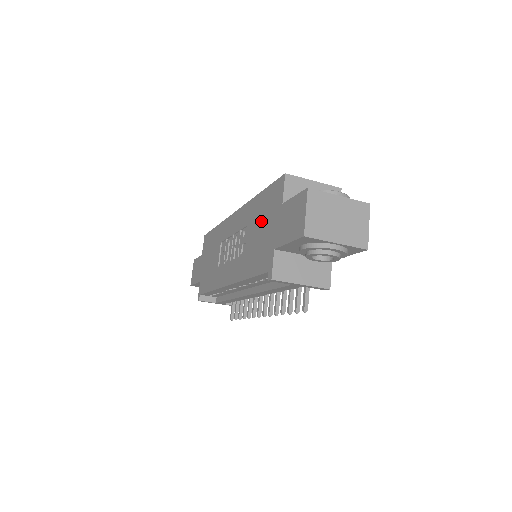
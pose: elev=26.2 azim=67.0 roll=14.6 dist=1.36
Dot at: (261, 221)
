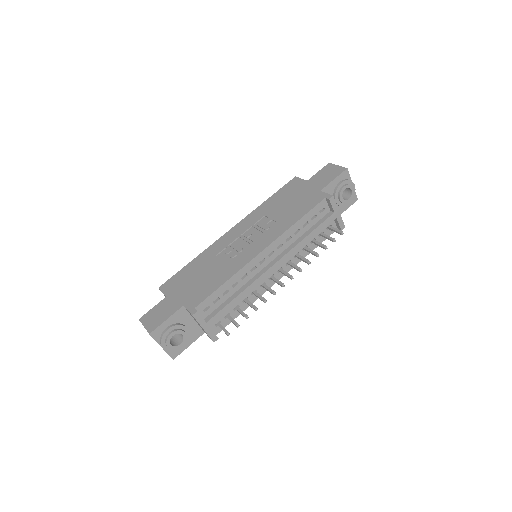
Dot at: (286, 200)
